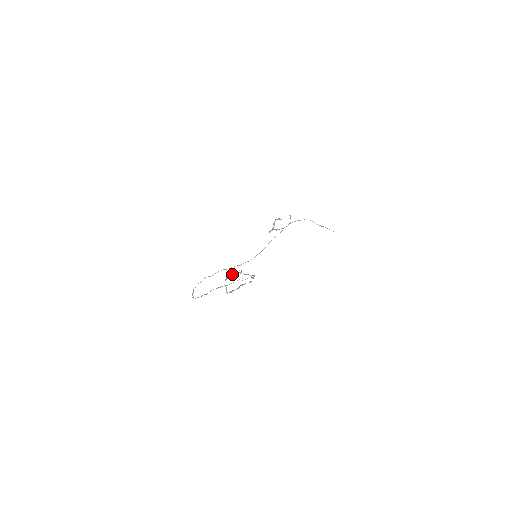
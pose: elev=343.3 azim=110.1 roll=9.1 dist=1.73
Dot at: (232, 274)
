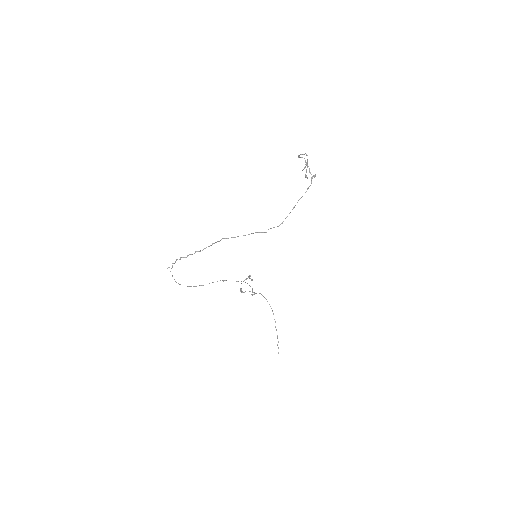
Dot at: occluded
